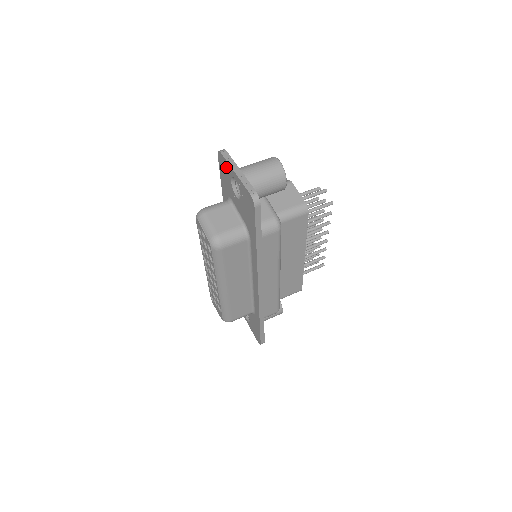
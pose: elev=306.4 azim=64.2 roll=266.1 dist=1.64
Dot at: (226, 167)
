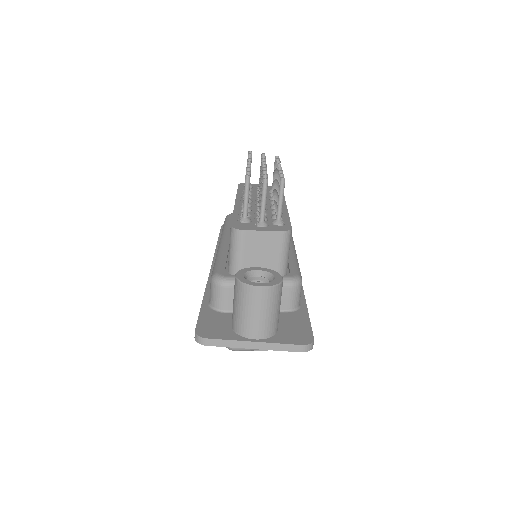
Dot at: occluded
